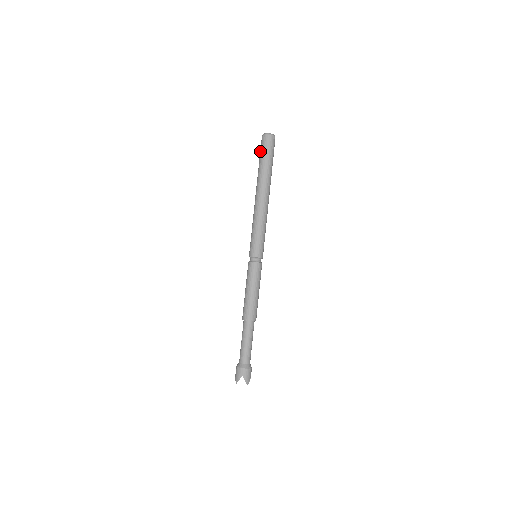
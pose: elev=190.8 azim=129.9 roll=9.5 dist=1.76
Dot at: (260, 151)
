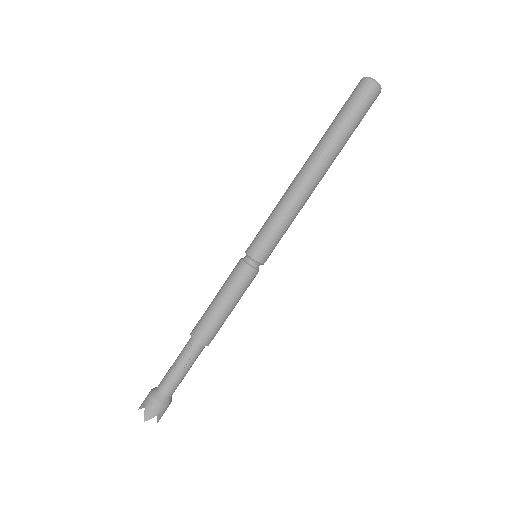
Dot at: (353, 103)
